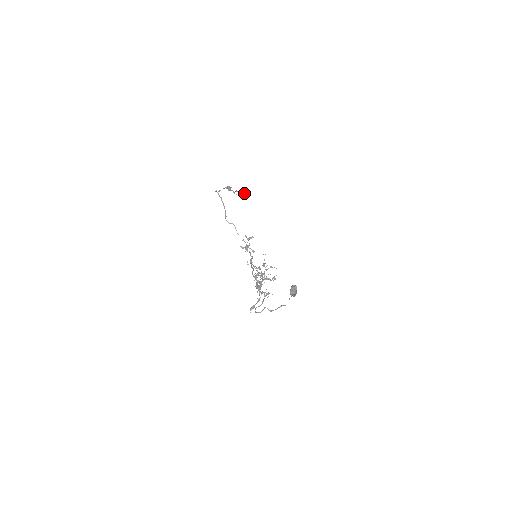
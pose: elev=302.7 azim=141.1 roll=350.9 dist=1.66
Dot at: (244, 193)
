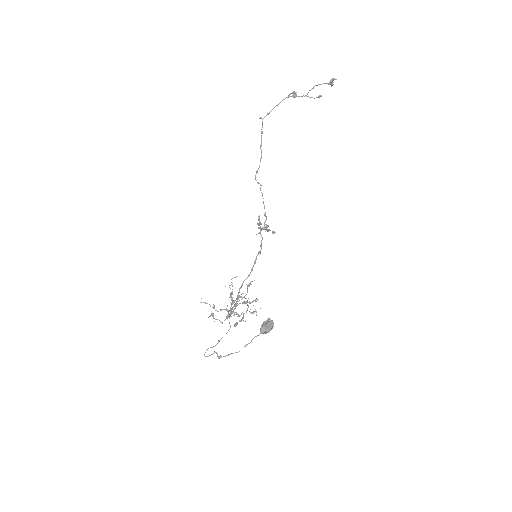
Dot at: (330, 84)
